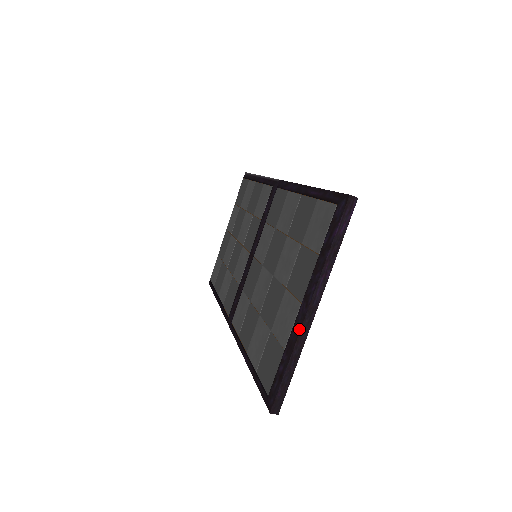
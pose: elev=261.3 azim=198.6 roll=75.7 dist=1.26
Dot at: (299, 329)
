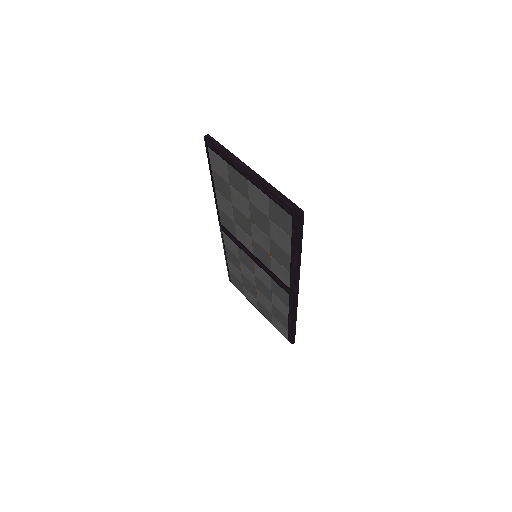
Dot at: (257, 182)
